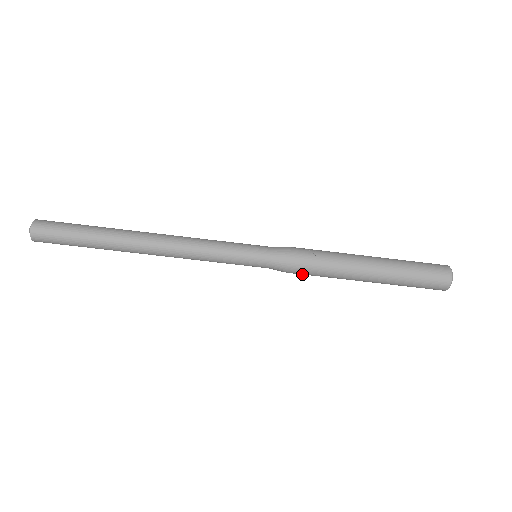
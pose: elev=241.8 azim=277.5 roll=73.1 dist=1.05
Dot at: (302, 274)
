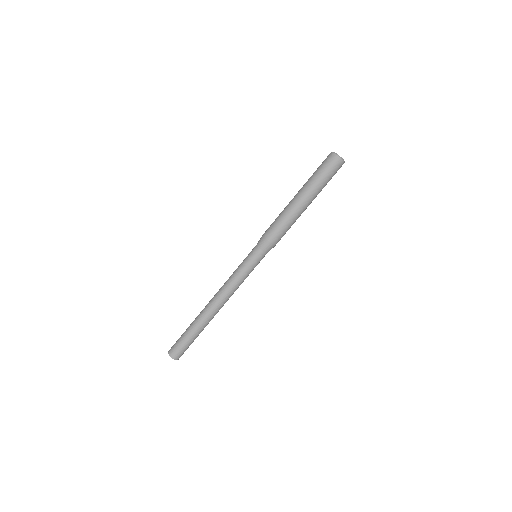
Dot at: occluded
